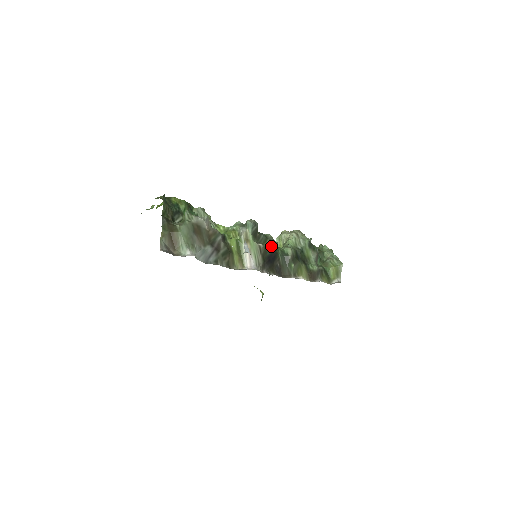
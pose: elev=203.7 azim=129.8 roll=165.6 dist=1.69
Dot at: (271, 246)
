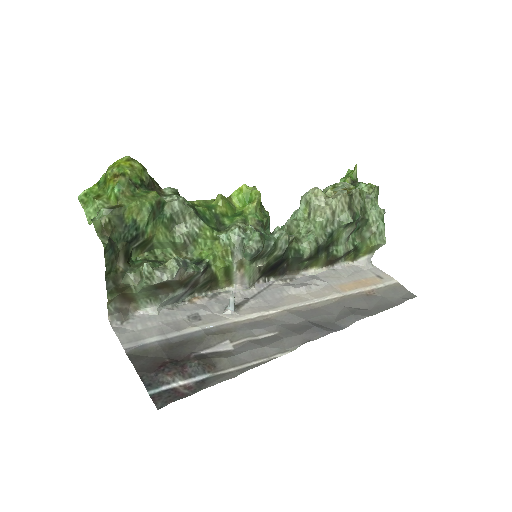
Dot at: (279, 256)
